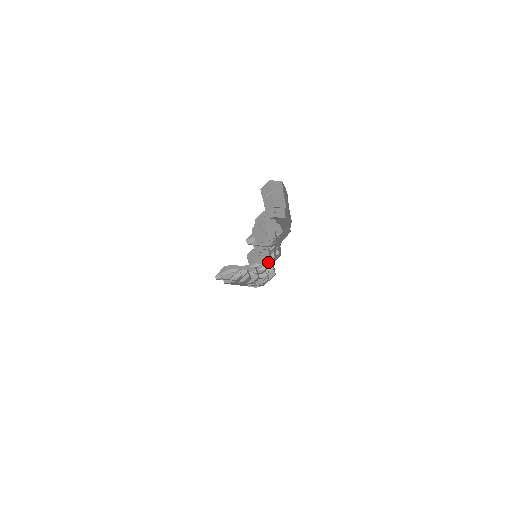
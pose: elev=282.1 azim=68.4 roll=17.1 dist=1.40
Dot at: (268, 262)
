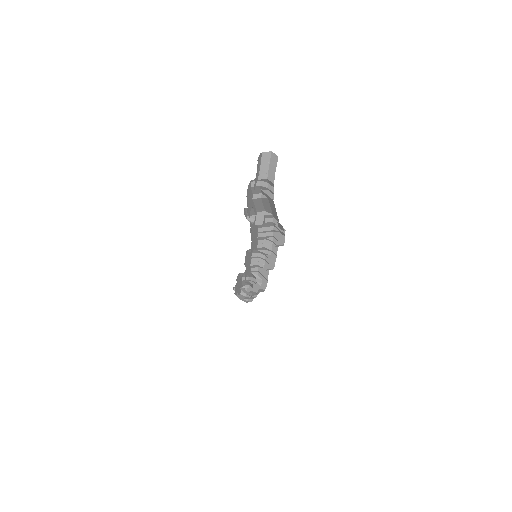
Dot at: occluded
